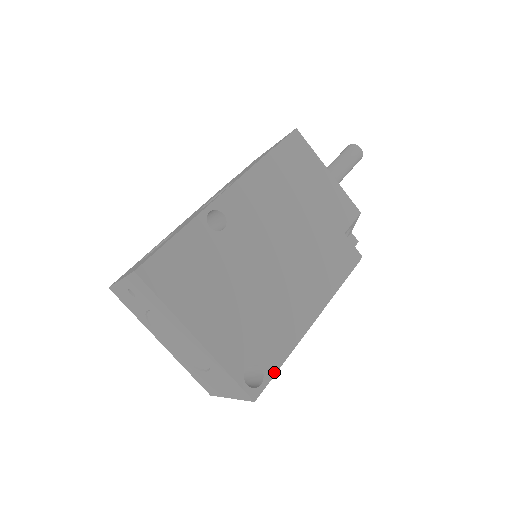
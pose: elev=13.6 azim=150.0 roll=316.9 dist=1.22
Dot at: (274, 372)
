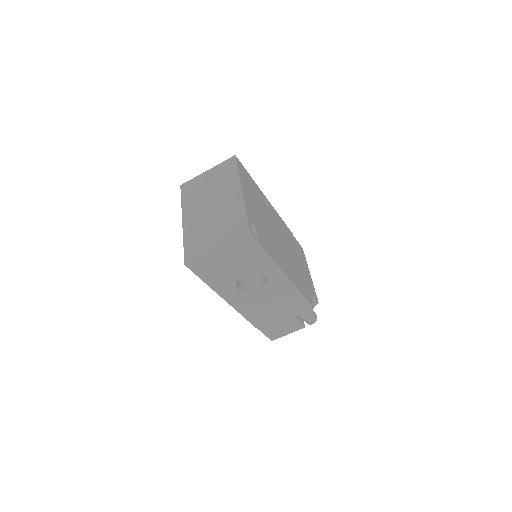
Dot at: (262, 246)
